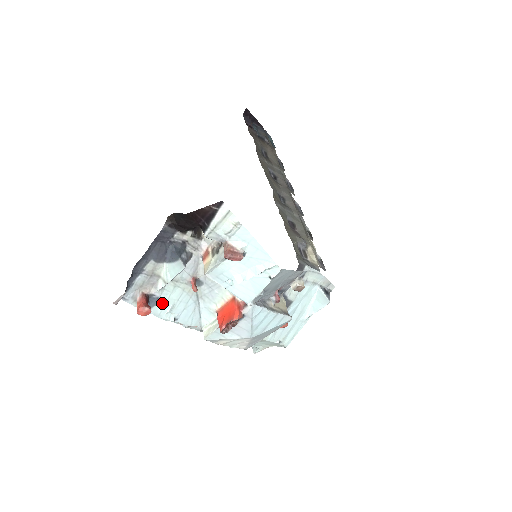
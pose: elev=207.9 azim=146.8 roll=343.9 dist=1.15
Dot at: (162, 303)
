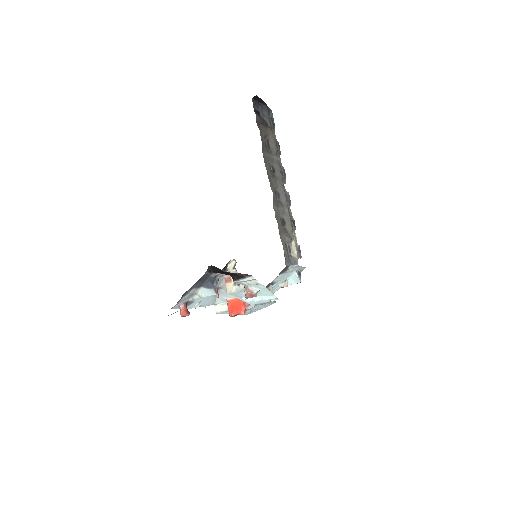
Dot at: (194, 303)
